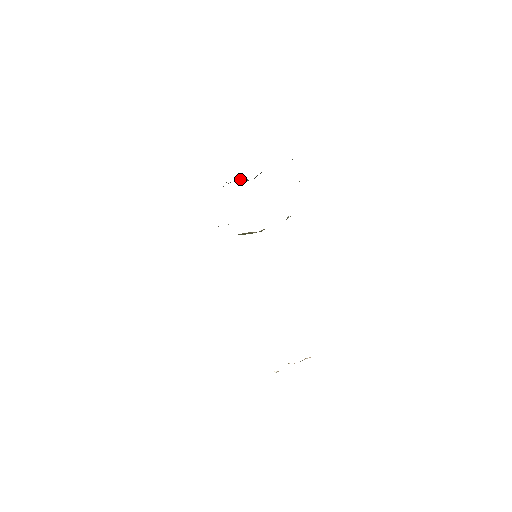
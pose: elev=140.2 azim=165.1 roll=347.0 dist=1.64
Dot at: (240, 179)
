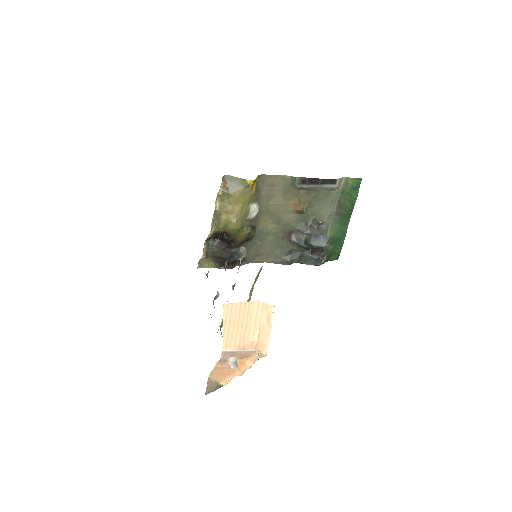
Dot at: (293, 238)
